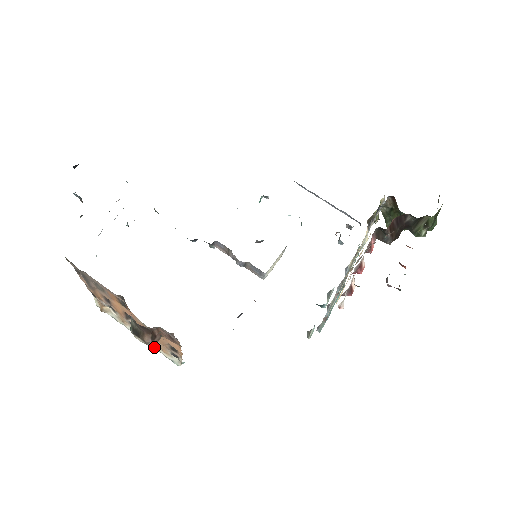
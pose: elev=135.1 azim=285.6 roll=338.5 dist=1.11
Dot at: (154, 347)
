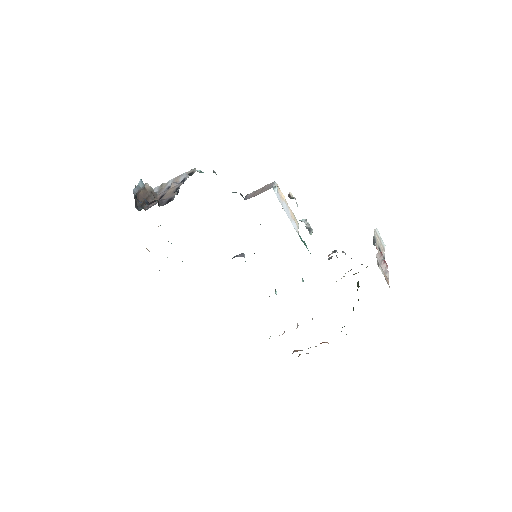
Dot at: occluded
